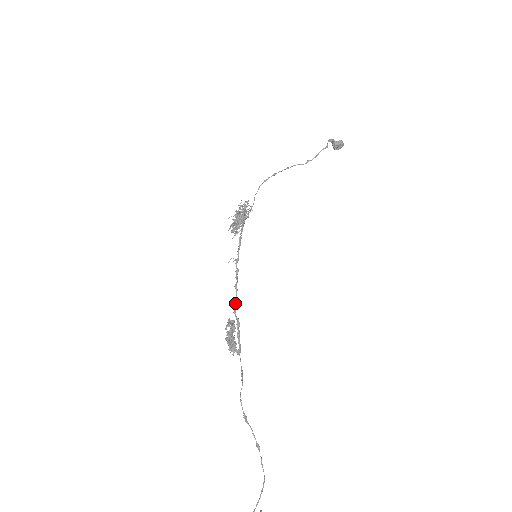
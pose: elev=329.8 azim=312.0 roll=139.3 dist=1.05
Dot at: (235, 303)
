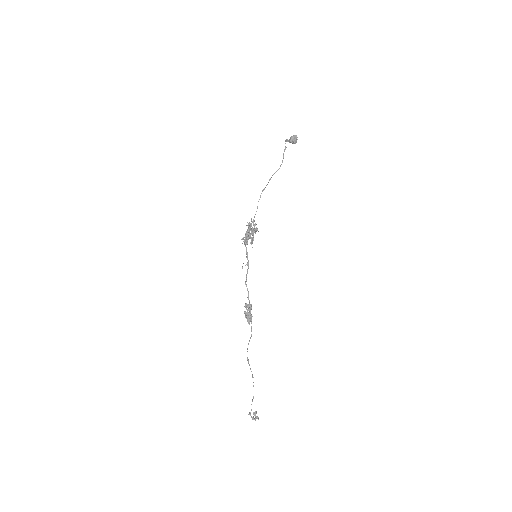
Dot at: (248, 292)
